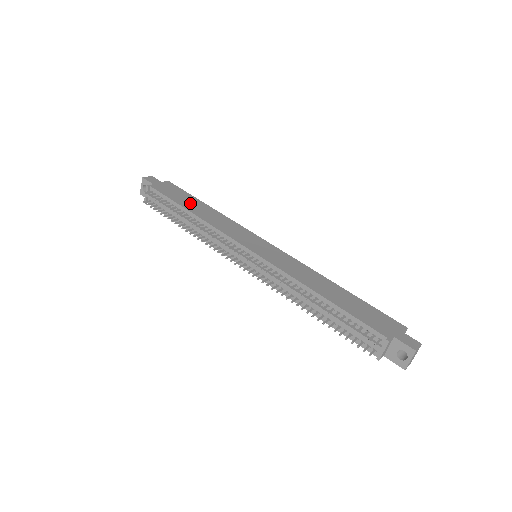
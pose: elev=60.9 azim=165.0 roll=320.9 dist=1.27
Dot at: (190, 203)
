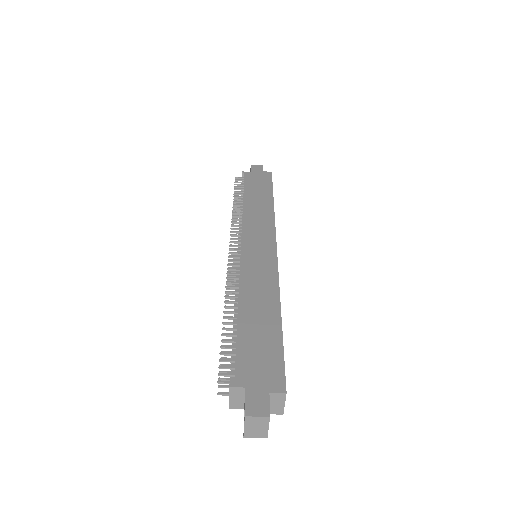
Dot at: (257, 193)
